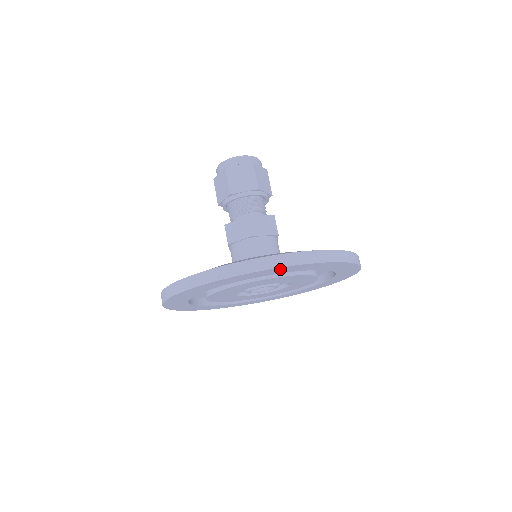
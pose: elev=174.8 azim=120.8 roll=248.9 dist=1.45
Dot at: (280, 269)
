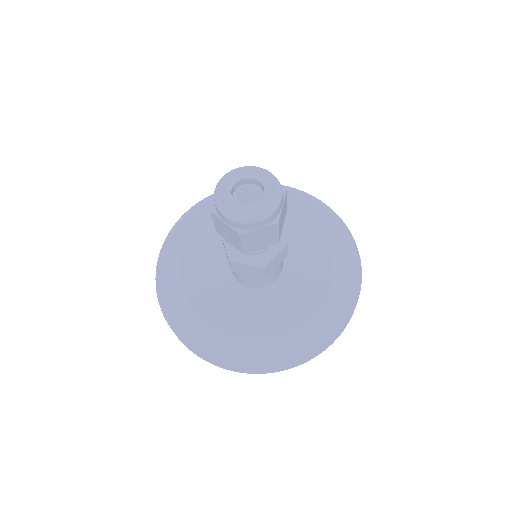
Dot at: occluded
